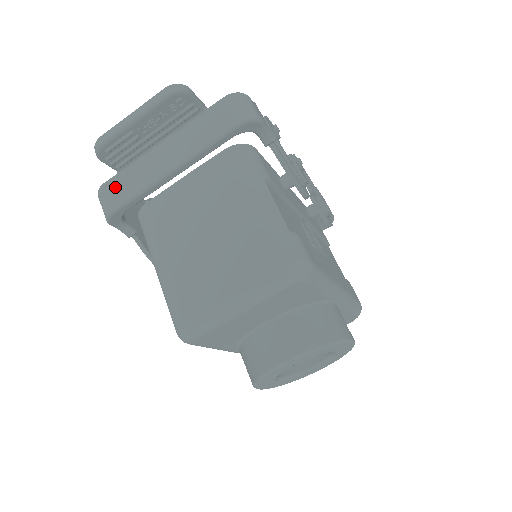
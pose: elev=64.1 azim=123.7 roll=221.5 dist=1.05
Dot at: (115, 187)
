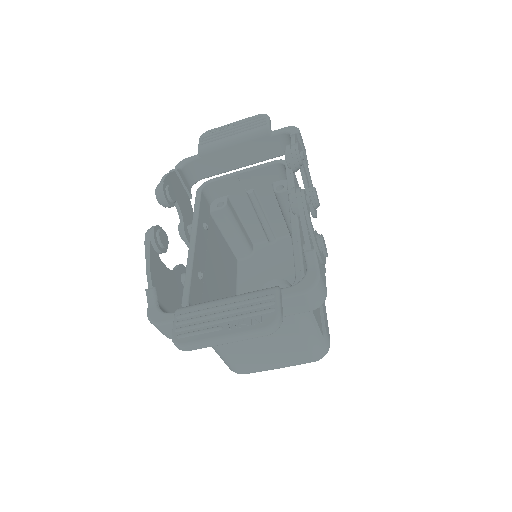
Dot at: occluded
